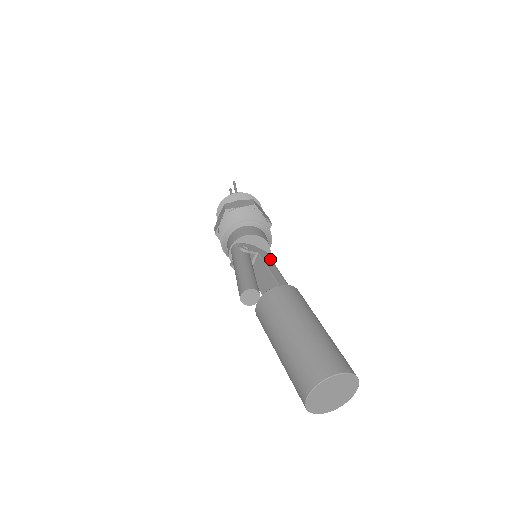
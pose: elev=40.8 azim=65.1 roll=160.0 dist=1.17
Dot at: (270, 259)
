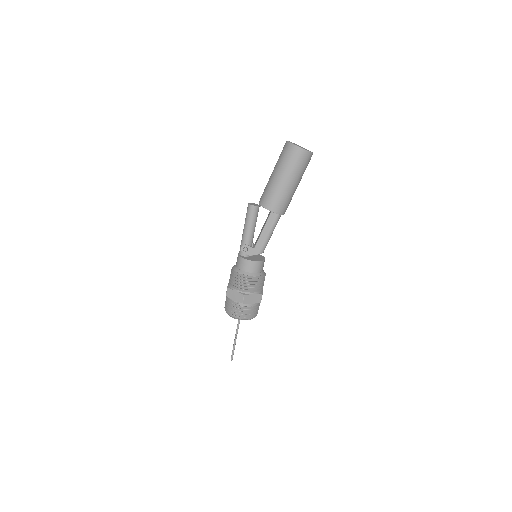
Dot at: occluded
